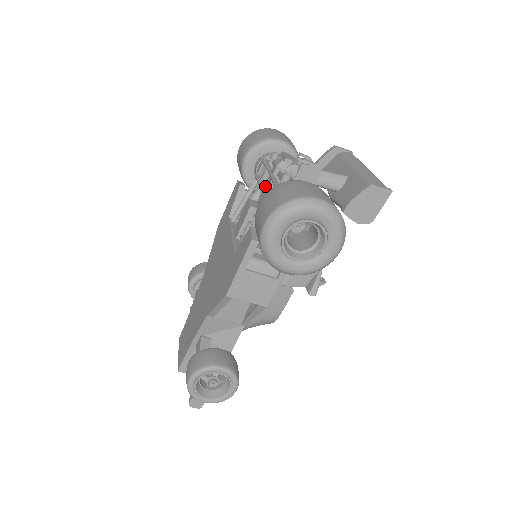
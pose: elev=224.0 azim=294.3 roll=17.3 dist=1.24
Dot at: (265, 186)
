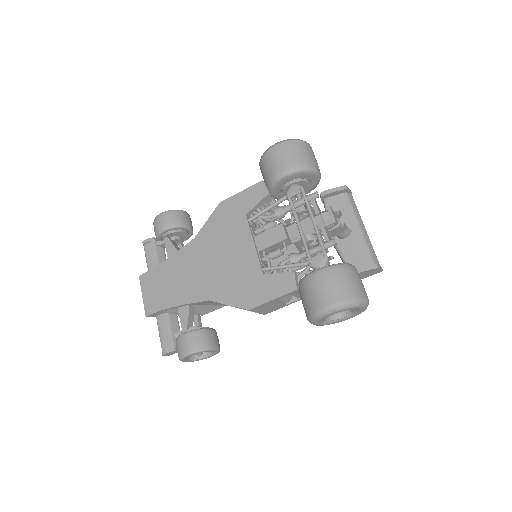
Dot at: (302, 223)
